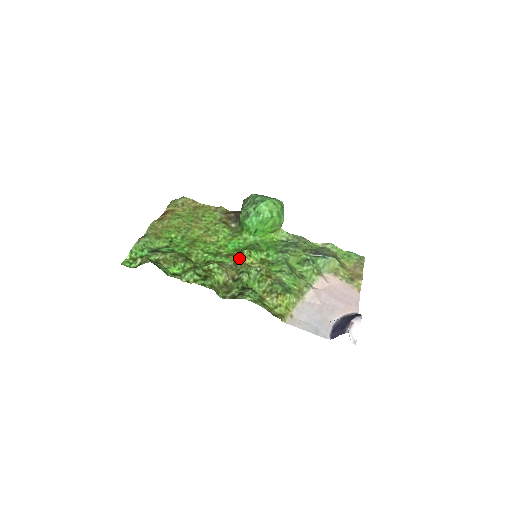
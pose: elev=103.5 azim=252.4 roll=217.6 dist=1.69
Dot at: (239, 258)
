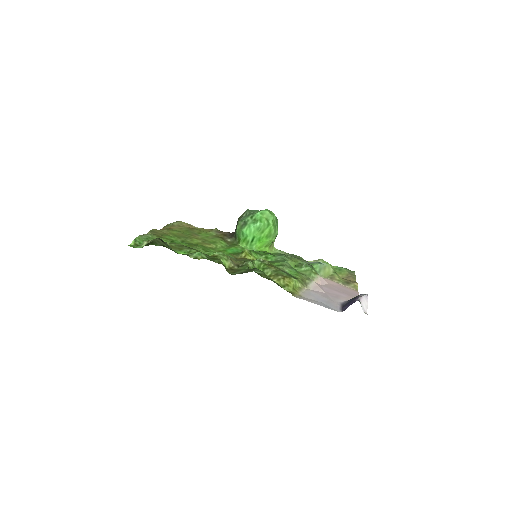
Dot at: (240, 256)
